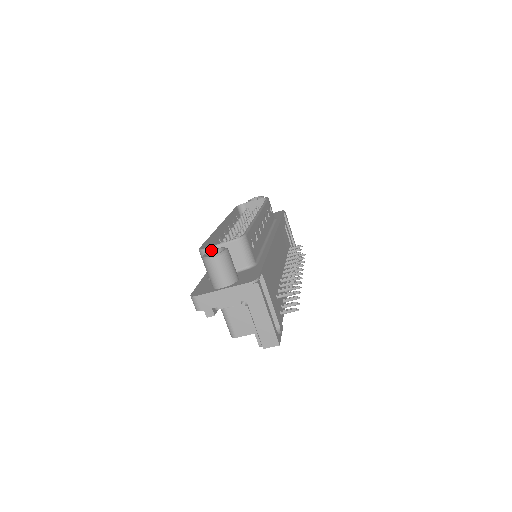
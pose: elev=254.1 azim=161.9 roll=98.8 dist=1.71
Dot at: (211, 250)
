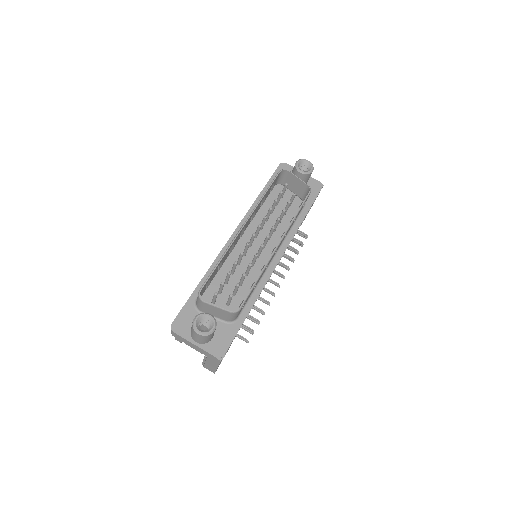
Dot at: (205, 313)
